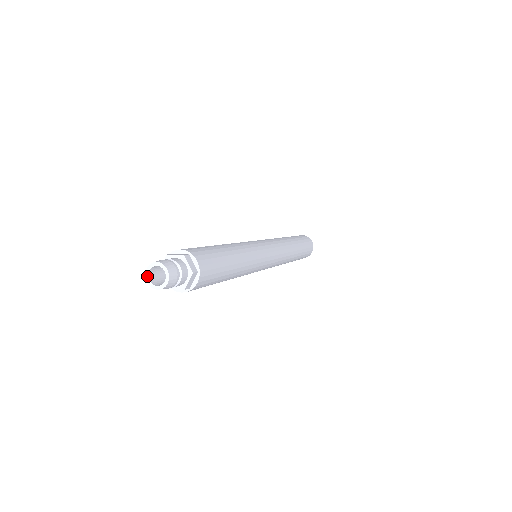
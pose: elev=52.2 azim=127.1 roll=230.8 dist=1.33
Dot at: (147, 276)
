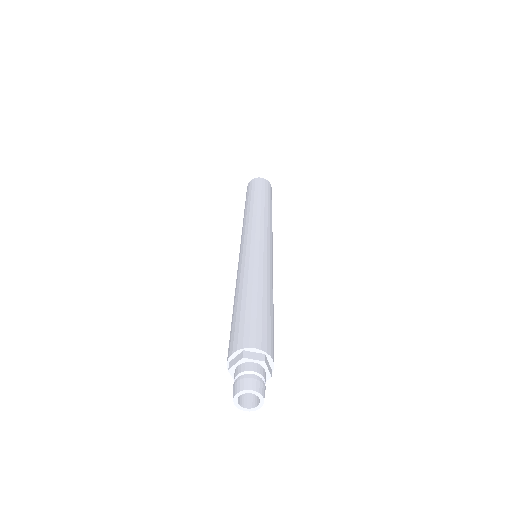
Dot at: (241, 408)
